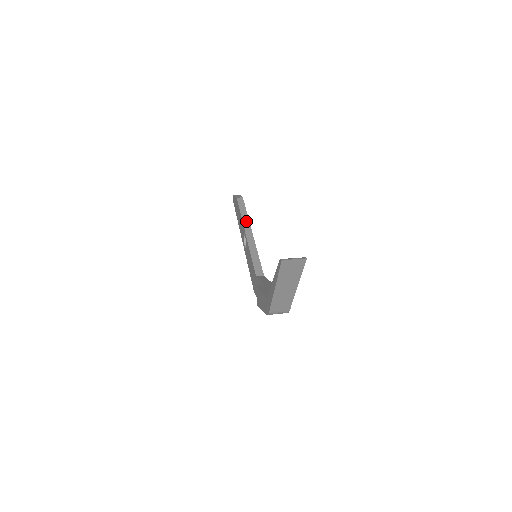
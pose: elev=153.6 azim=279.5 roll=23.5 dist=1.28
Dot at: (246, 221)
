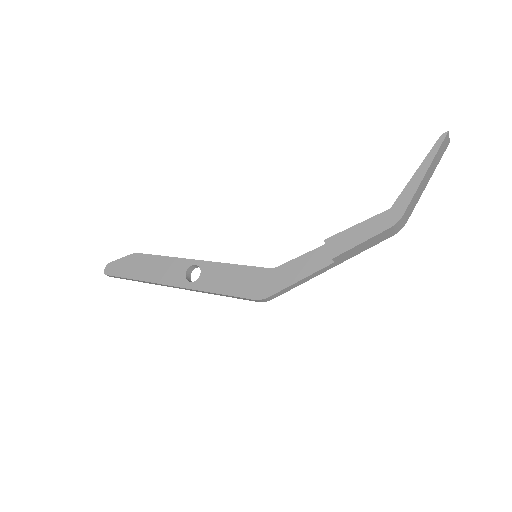
Dot at: (181, 258)
